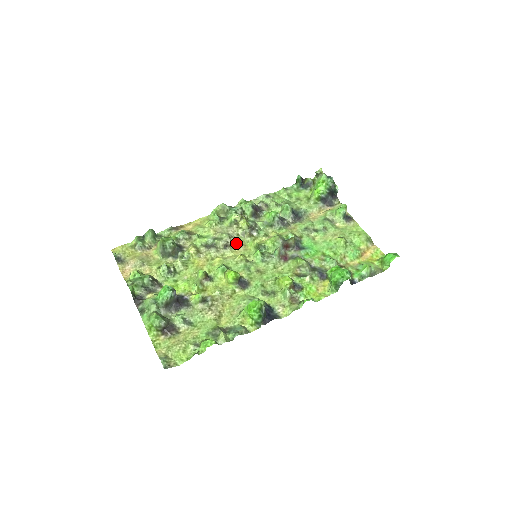
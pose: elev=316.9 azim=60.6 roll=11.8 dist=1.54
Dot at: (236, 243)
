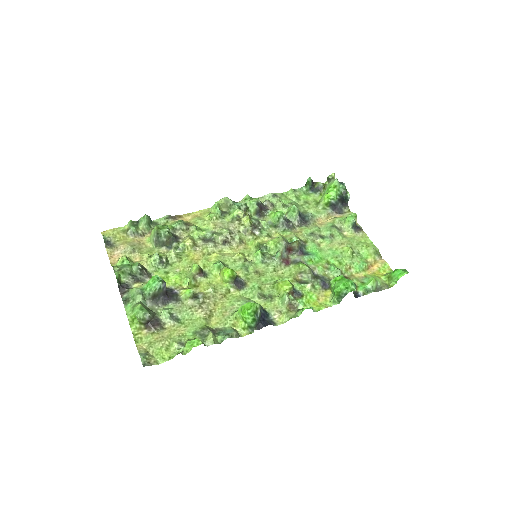
Dot at: (236, 240)
